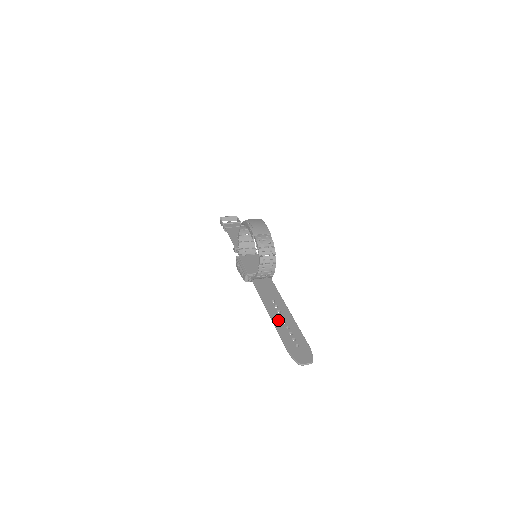
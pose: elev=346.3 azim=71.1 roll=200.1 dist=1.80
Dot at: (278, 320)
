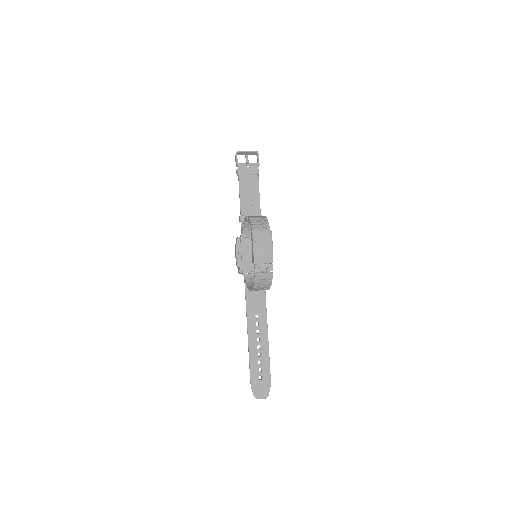
Dot at: (253, 344)
